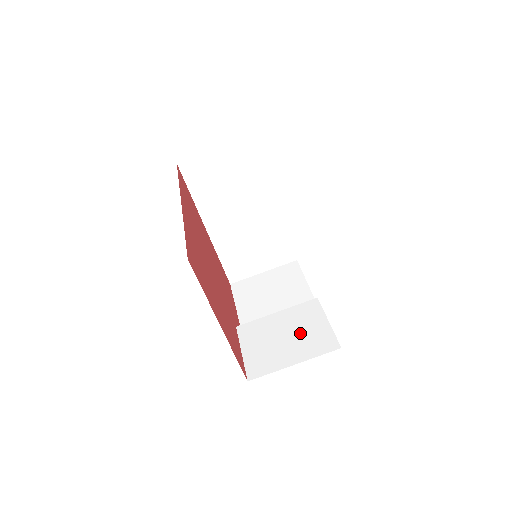
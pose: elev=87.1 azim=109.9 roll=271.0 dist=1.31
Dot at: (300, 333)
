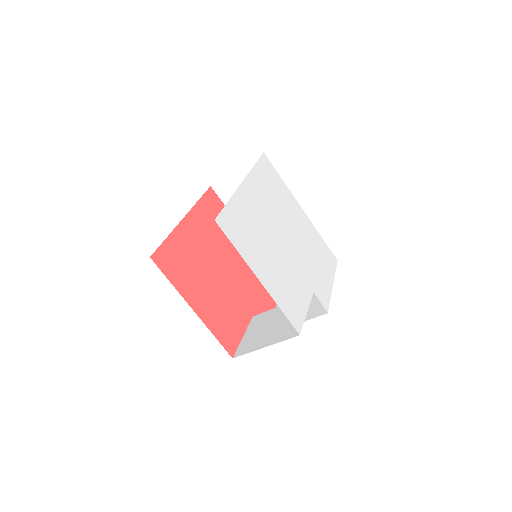
Dot at: (284, 322)
